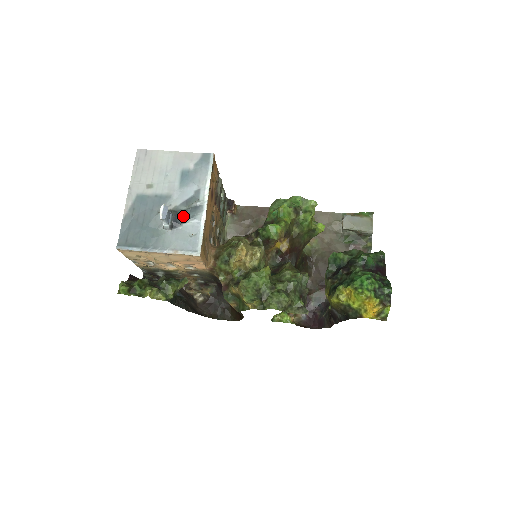
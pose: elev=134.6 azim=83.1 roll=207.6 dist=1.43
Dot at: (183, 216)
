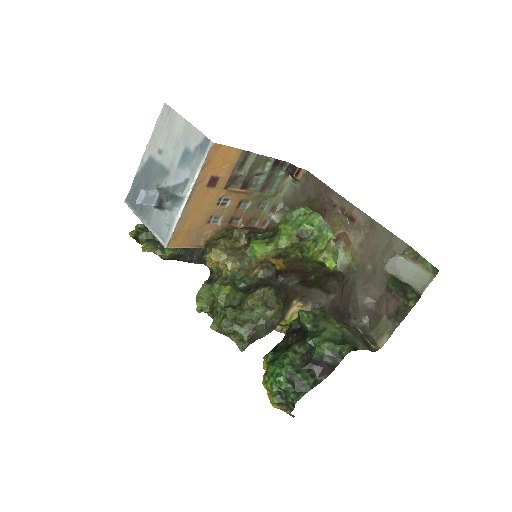
Dot at: (169, 201)
